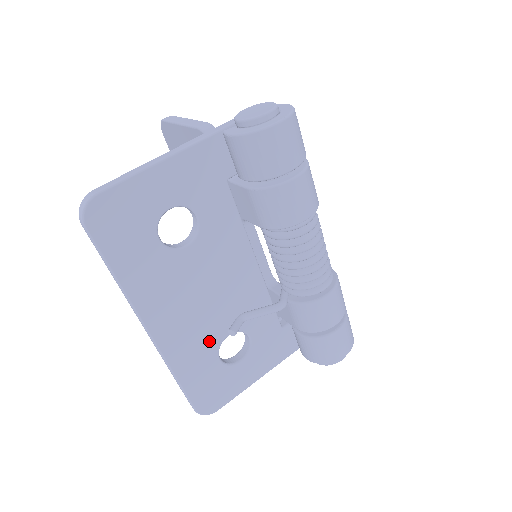
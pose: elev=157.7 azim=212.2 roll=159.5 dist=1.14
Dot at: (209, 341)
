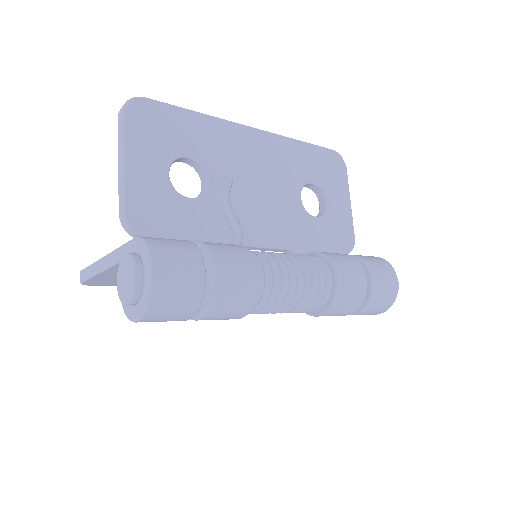
Dot at: occluded
